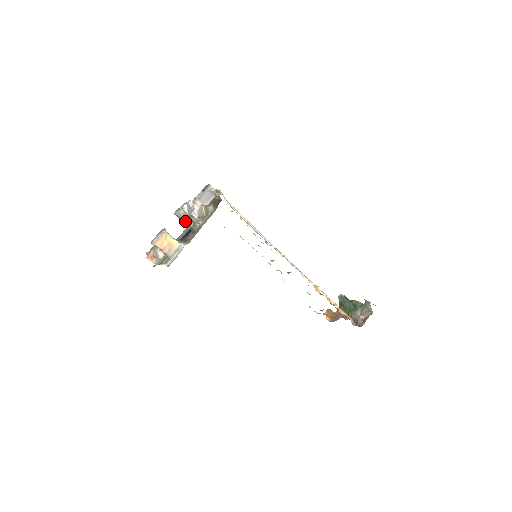
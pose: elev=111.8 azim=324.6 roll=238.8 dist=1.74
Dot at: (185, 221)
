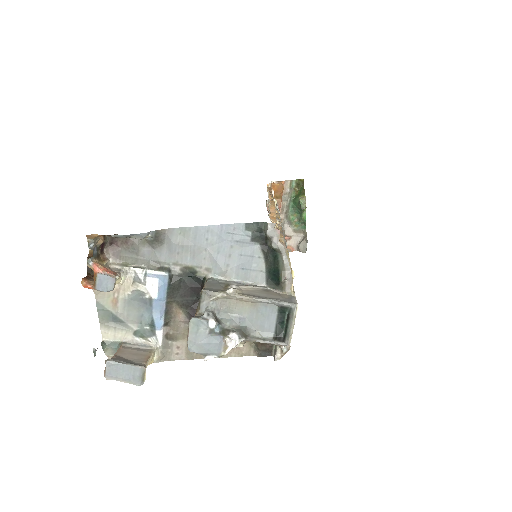
Dot at: occluded
